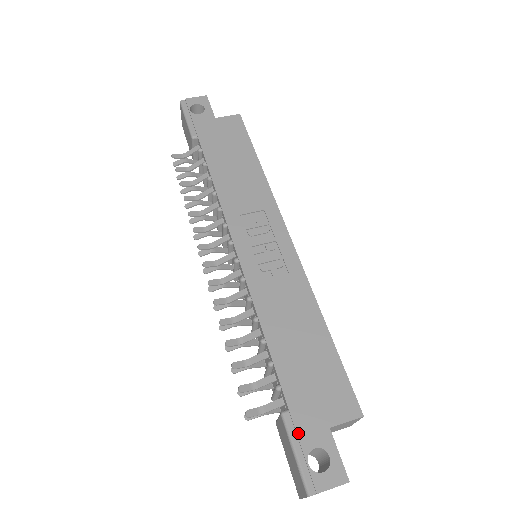
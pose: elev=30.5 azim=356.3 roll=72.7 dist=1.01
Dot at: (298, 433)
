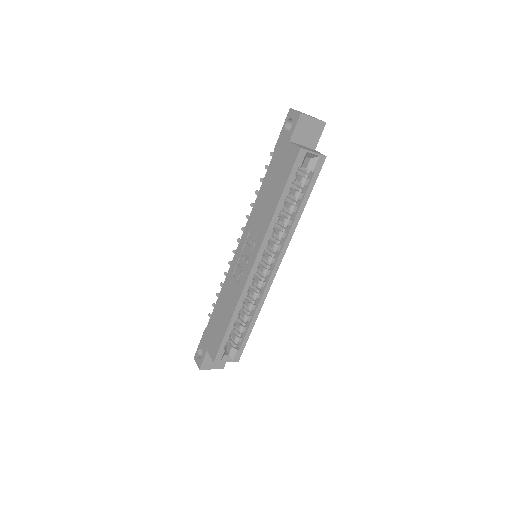
Dot at: (202, 339)
